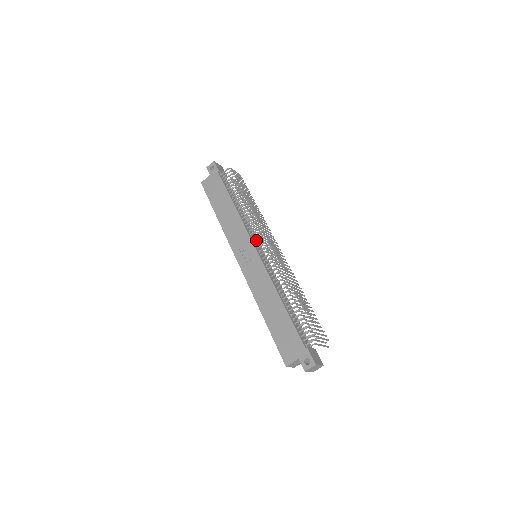
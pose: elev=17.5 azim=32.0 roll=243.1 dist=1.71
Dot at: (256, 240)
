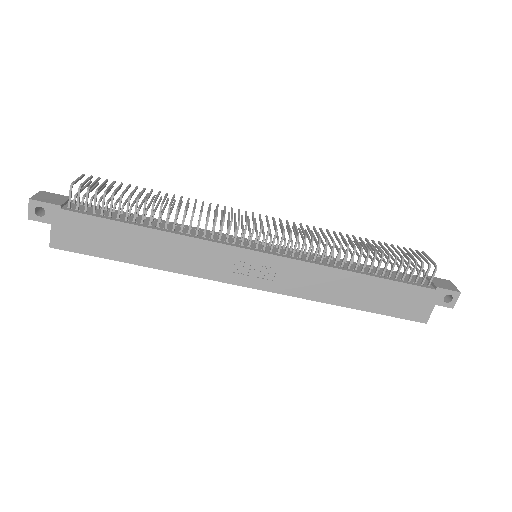
Dot at: (233, 239)
